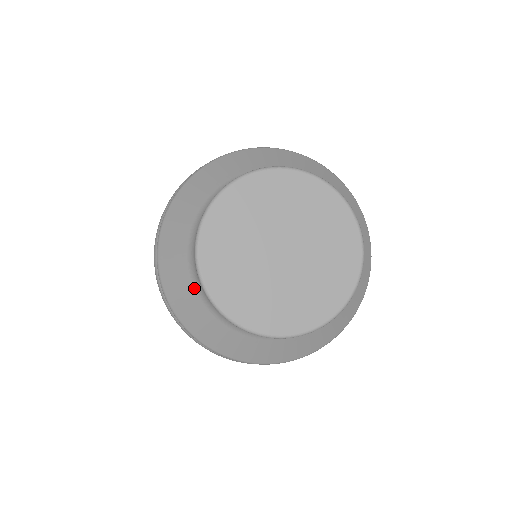
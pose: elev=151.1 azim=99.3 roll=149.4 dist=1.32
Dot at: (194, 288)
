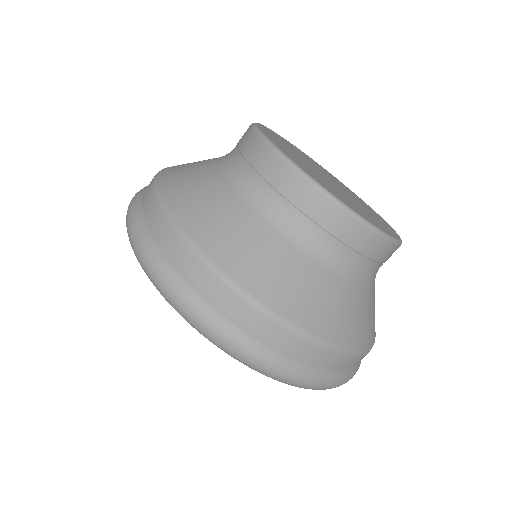
Dot at: (247, 207)
